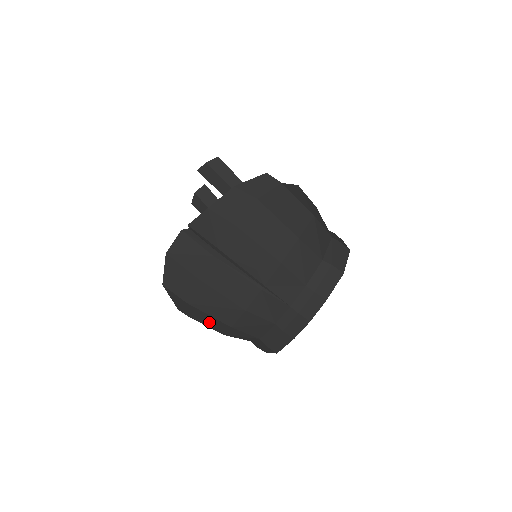
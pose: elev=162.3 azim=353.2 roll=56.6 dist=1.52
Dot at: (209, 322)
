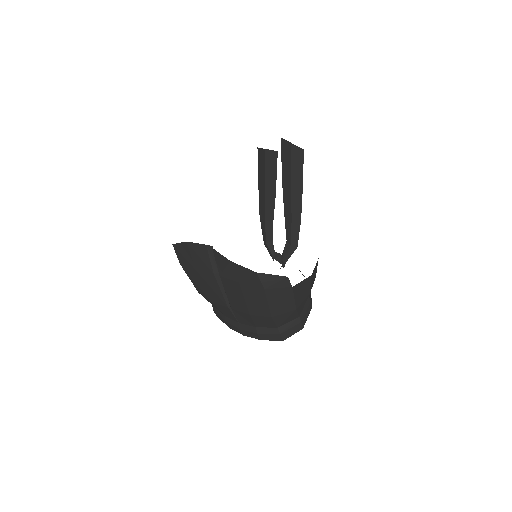
Dot at: occluded
